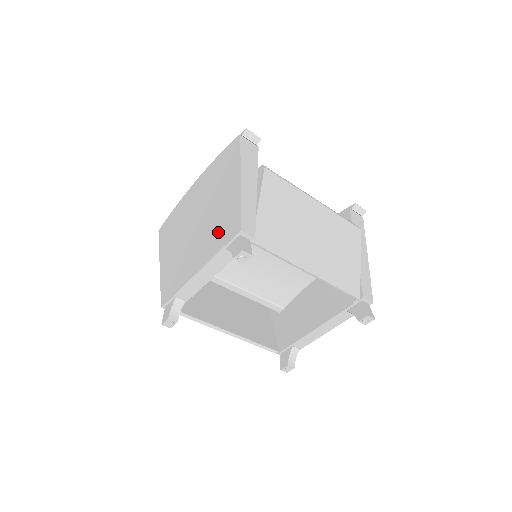
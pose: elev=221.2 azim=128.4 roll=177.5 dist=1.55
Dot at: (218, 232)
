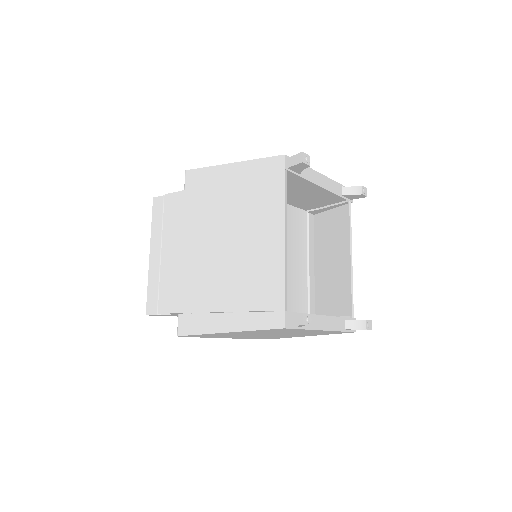
Dot at: occluded
